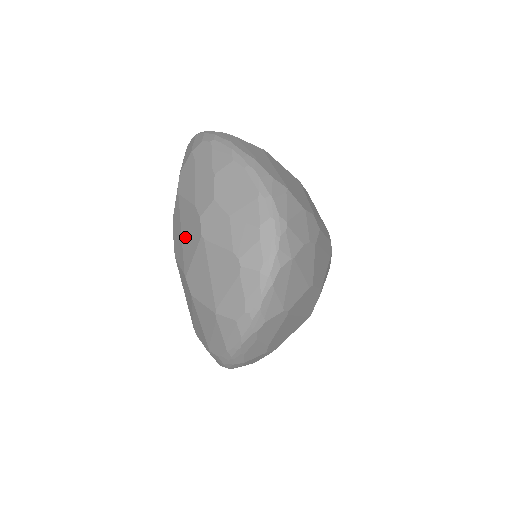
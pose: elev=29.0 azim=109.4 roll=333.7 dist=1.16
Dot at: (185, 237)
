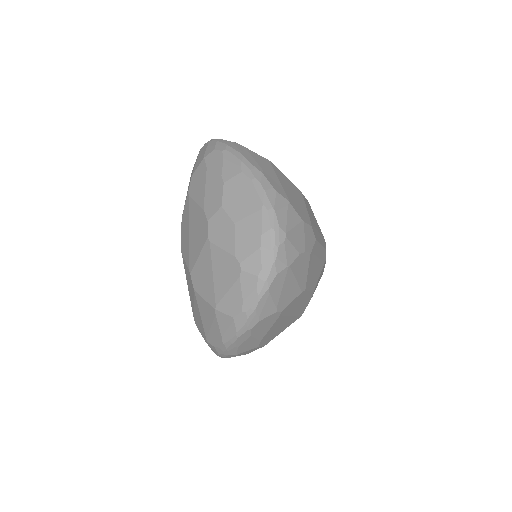
Dot at: (192, 237)
